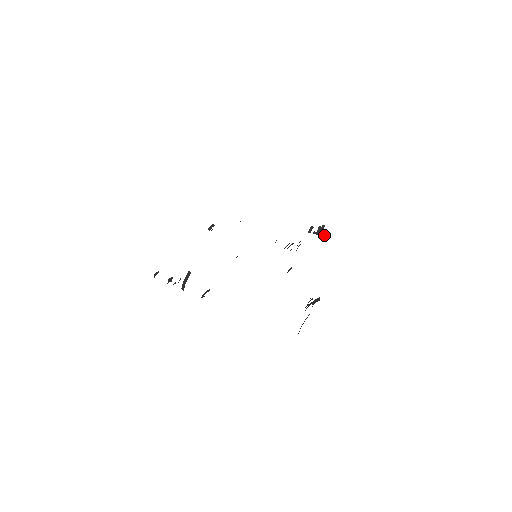
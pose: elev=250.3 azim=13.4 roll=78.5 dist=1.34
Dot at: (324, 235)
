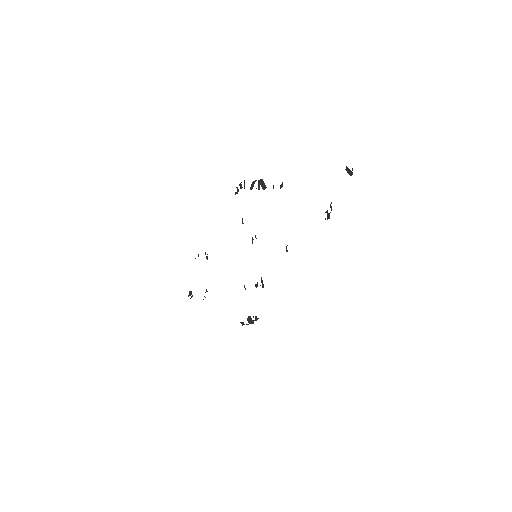
Dot at: (256, 317)
